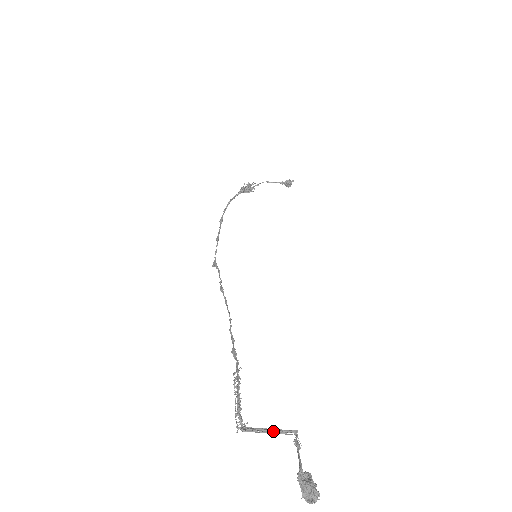
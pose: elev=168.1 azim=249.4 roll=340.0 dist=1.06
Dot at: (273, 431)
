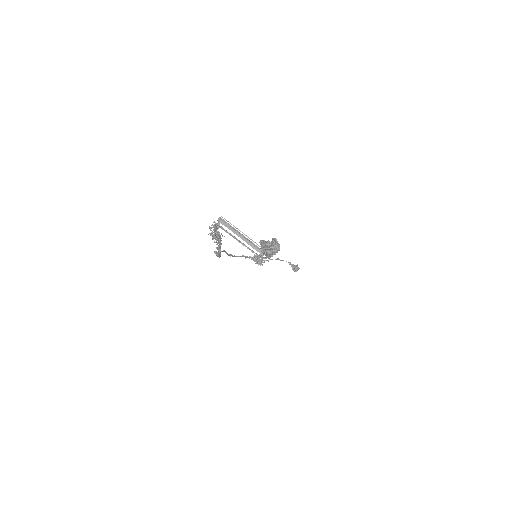
Dot at: (244, 240)
